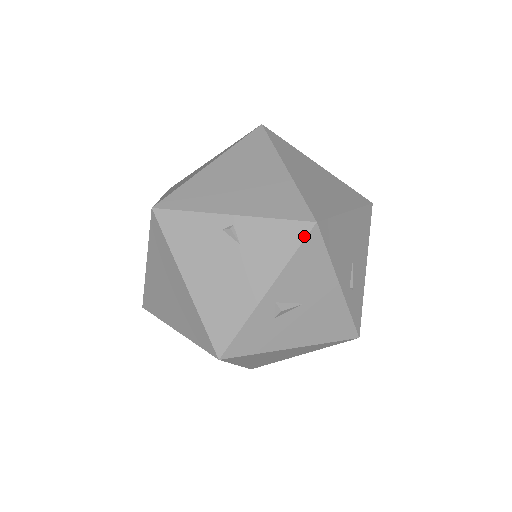
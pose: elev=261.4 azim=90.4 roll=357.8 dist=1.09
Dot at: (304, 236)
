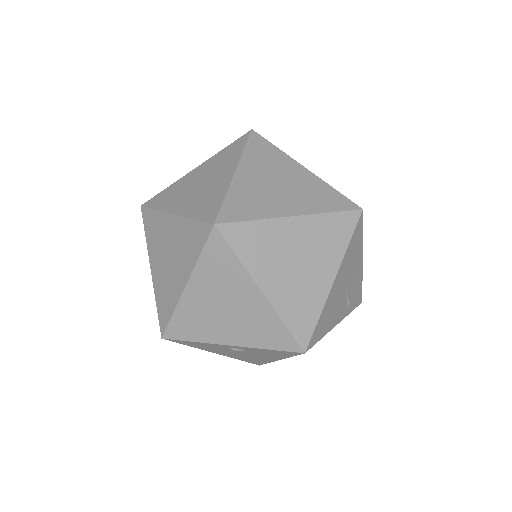
Dot at: occluded
